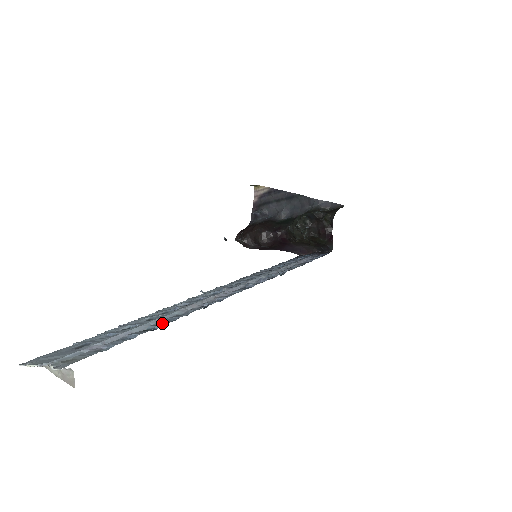
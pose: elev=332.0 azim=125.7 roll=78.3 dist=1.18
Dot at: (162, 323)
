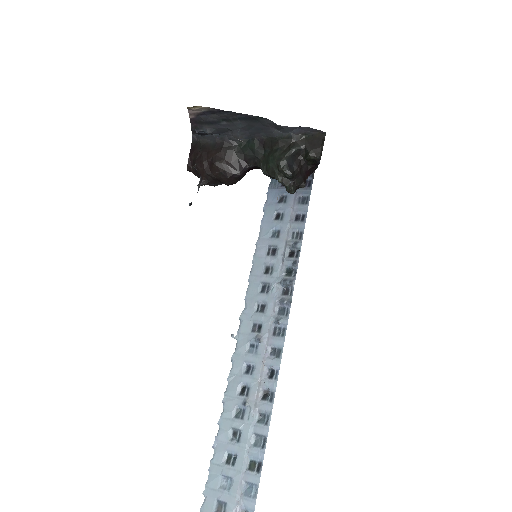
Dot at: (258, 450)
